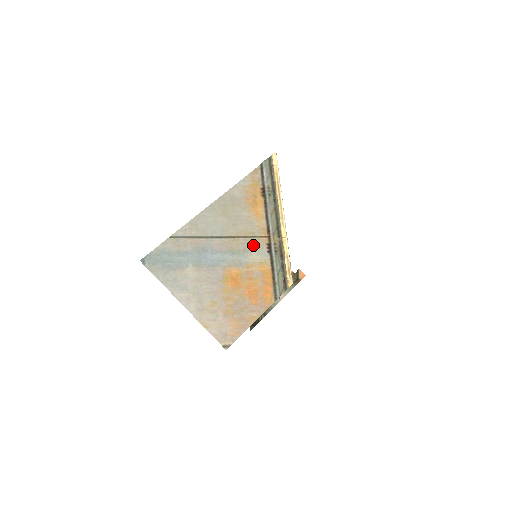
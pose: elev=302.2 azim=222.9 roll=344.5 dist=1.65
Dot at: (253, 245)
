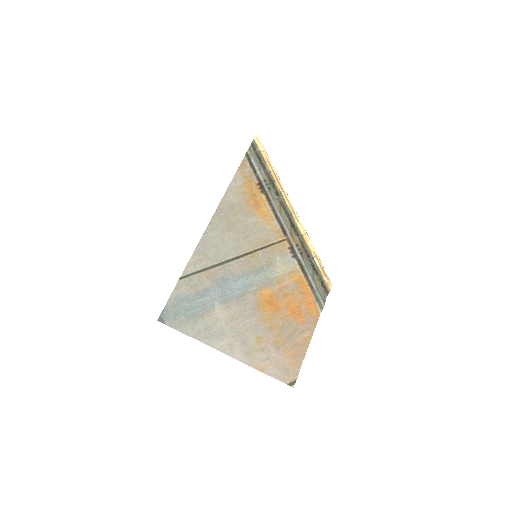
Dot at: (274, 255)
